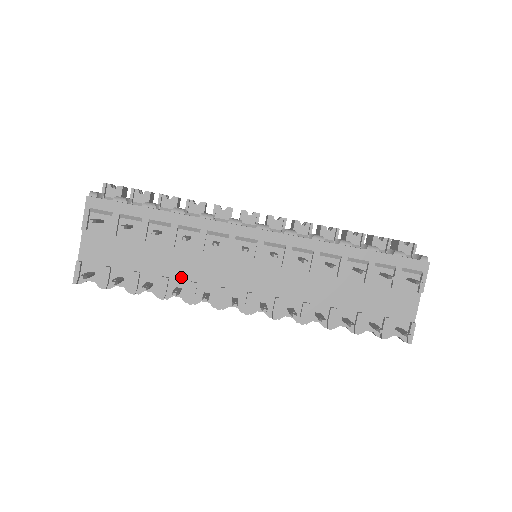
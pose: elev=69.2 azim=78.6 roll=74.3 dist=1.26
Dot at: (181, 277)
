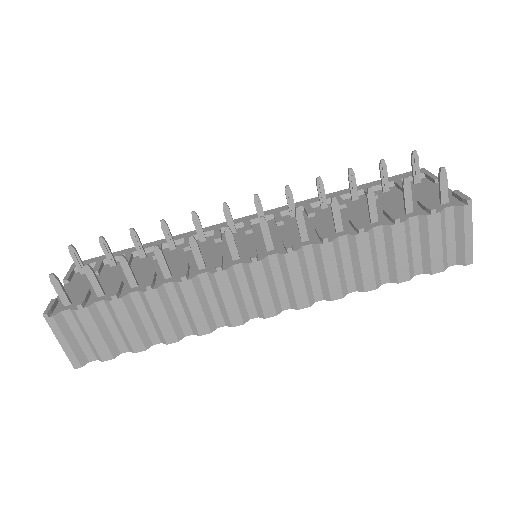
Dot at: (170, 270)
